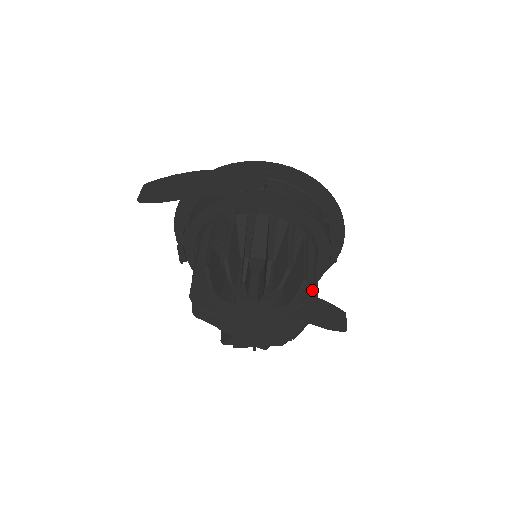
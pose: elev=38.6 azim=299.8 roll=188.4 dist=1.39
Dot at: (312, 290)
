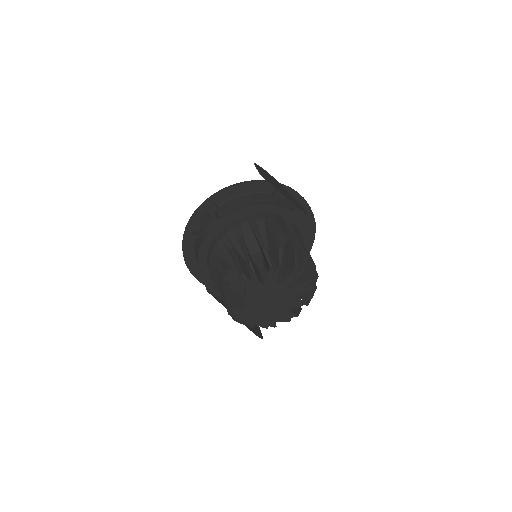
Dot at: occluded
